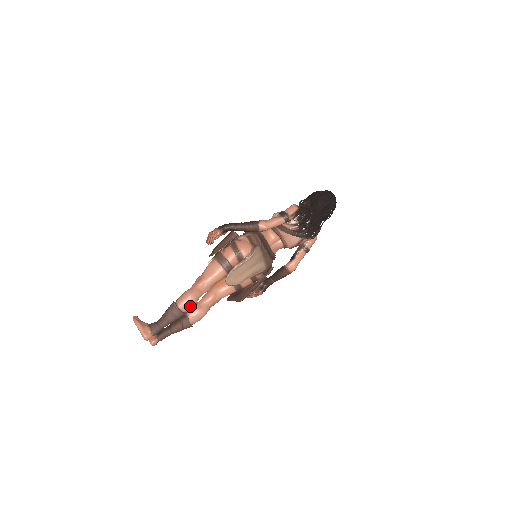
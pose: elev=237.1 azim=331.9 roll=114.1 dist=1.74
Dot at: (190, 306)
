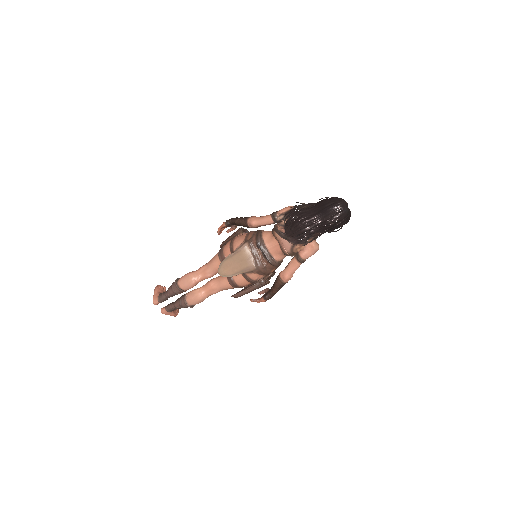
Dot at: (186, 284)
